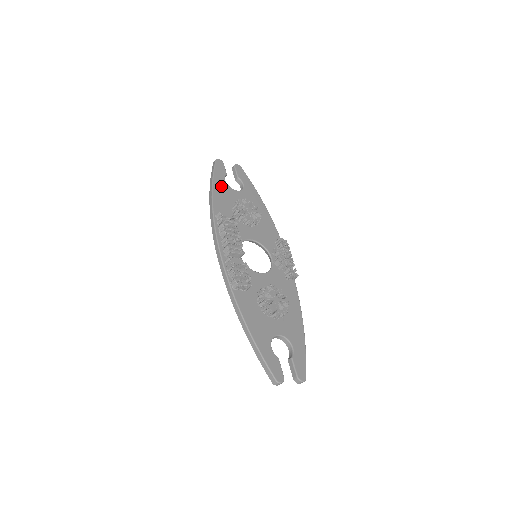
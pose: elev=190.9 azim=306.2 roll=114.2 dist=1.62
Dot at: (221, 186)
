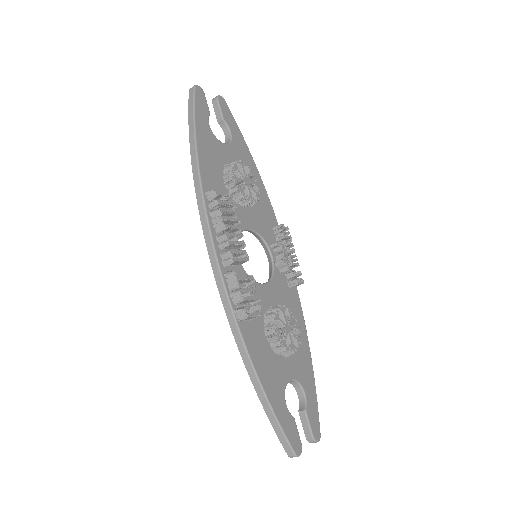
Dot at: (206, 136)
